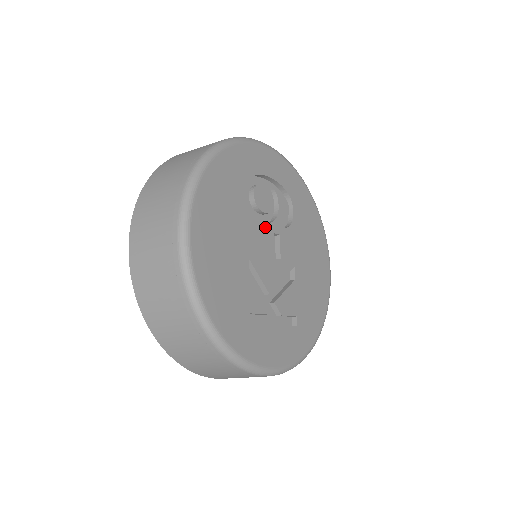
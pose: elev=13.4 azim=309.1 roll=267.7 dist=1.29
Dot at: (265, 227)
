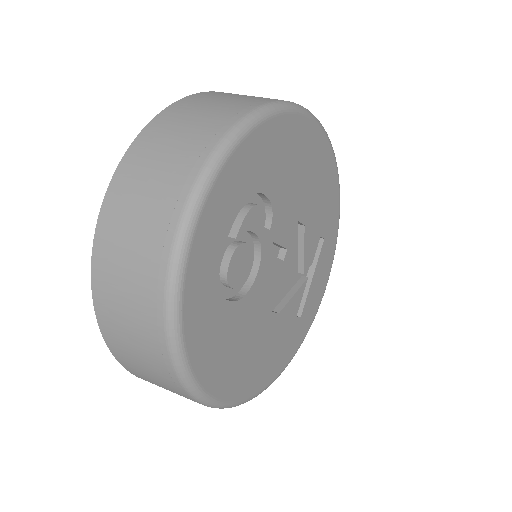
Dot at: (261, 272)
